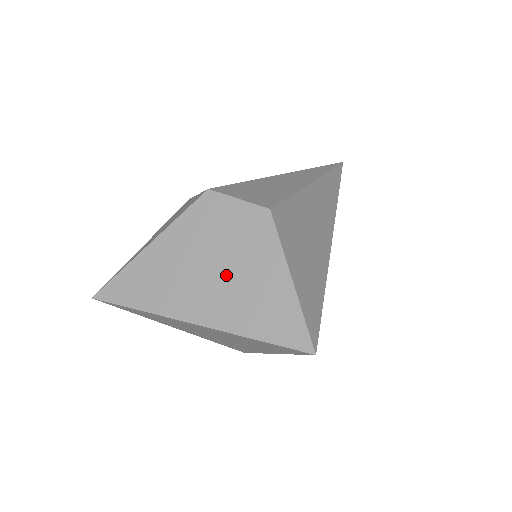
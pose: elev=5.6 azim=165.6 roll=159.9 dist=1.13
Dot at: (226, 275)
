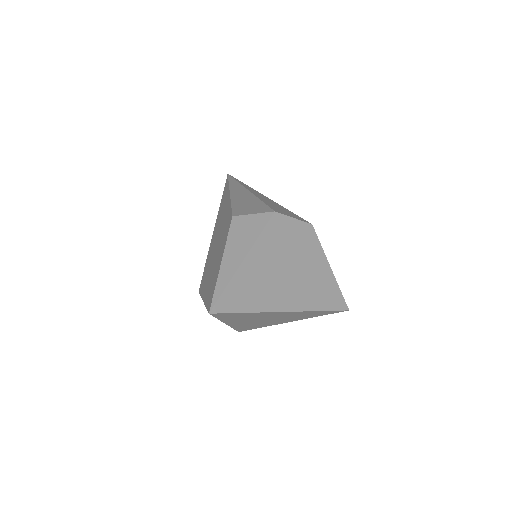
Dot at: (299, 273)
